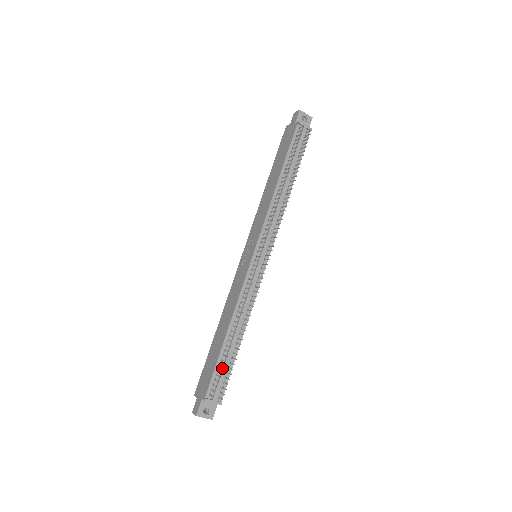
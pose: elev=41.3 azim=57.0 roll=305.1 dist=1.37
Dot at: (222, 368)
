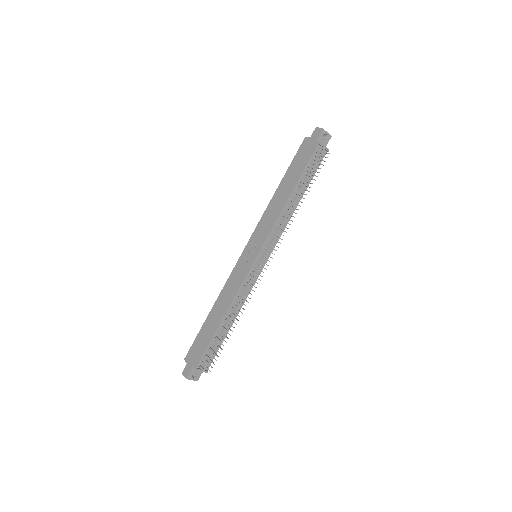
Dot at: (213, 346)
